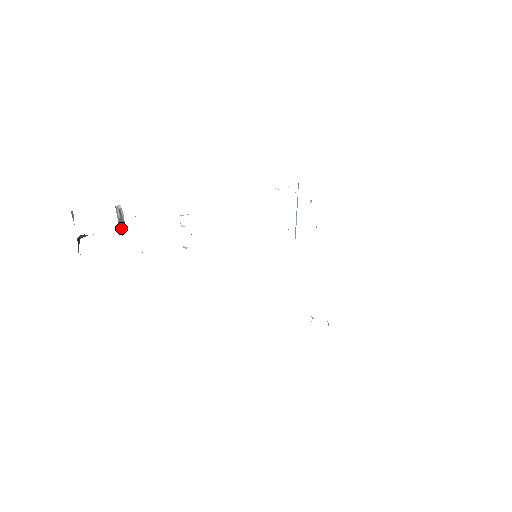
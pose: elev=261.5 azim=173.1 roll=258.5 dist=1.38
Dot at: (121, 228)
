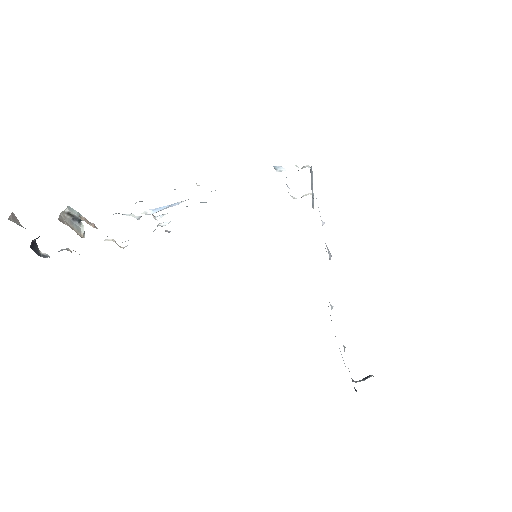
Dot at: (79, 225)
